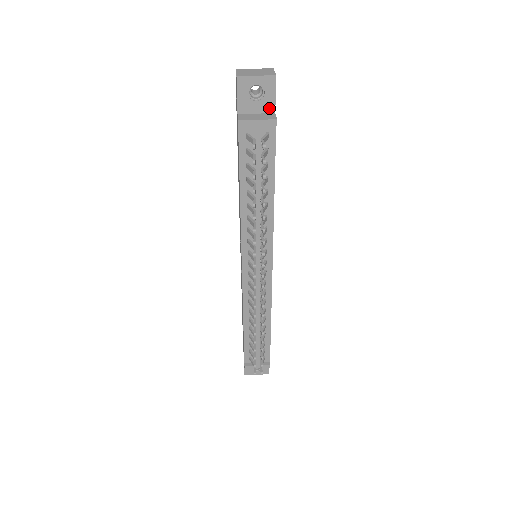
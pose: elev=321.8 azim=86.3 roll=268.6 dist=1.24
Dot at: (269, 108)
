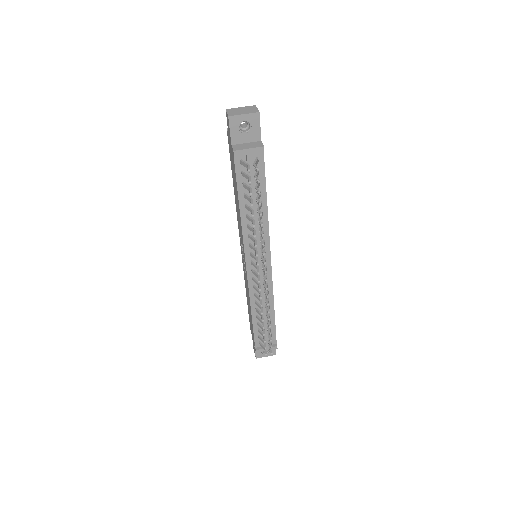
Dot at: (256, 137)
